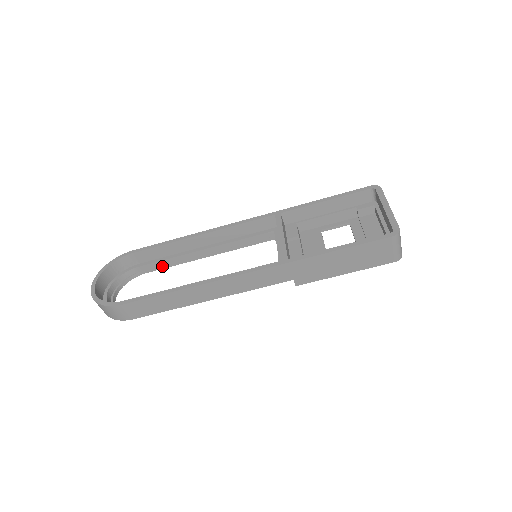
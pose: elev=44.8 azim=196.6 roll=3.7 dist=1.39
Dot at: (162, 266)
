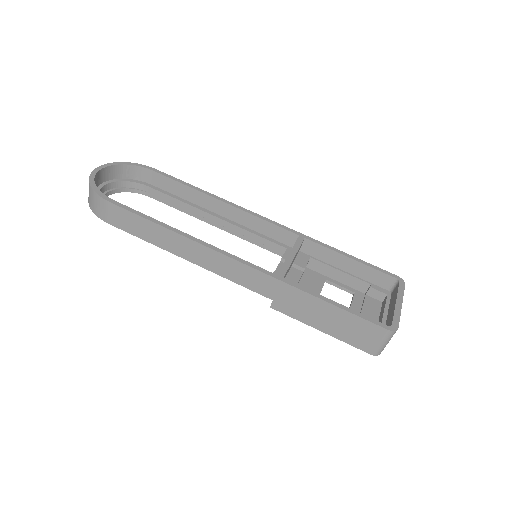
Dot at: (169, 202)
